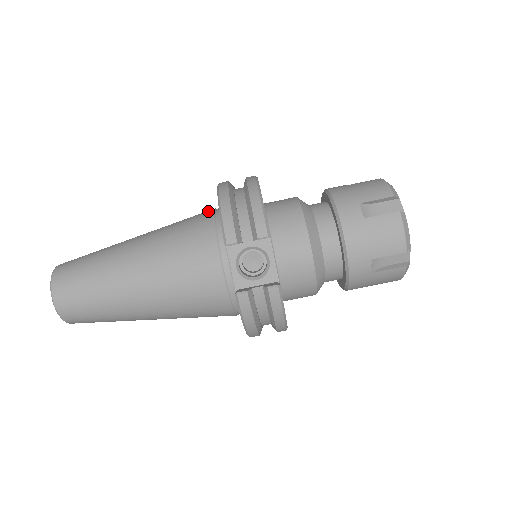
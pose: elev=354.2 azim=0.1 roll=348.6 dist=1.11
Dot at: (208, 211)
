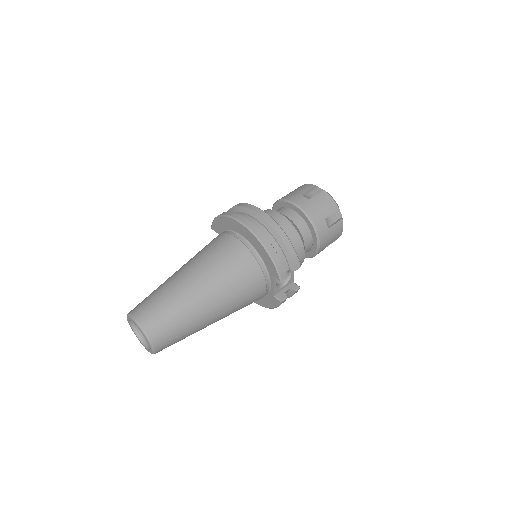
Dot at: (239, 245)
